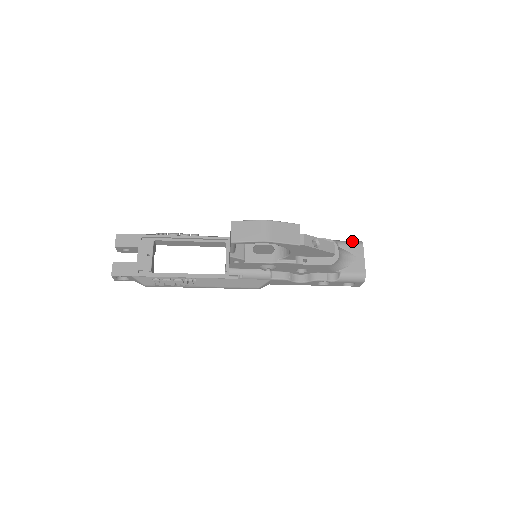
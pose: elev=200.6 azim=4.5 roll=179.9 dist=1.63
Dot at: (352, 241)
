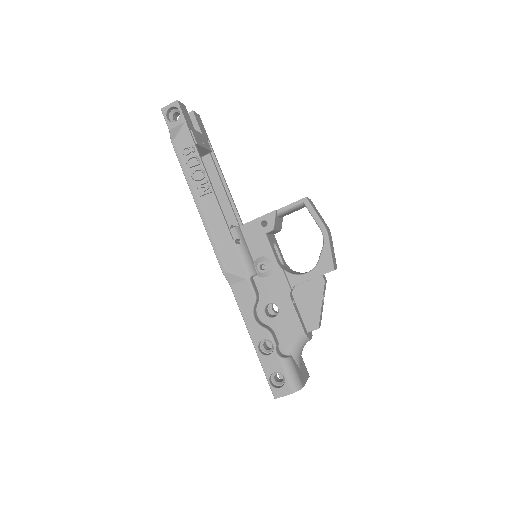
Dot at: occluded
